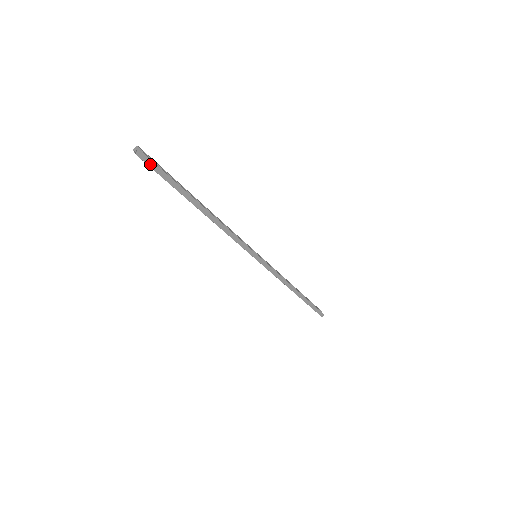
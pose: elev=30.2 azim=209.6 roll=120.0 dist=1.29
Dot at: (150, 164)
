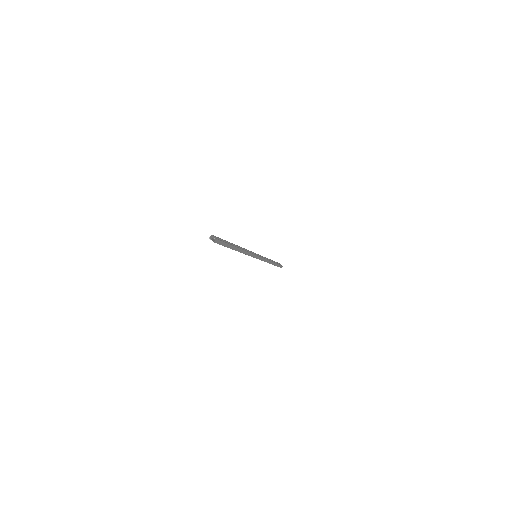
Dot at: (219, 243)
